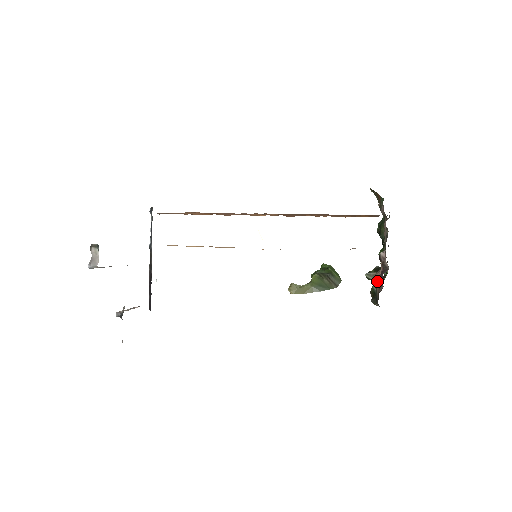
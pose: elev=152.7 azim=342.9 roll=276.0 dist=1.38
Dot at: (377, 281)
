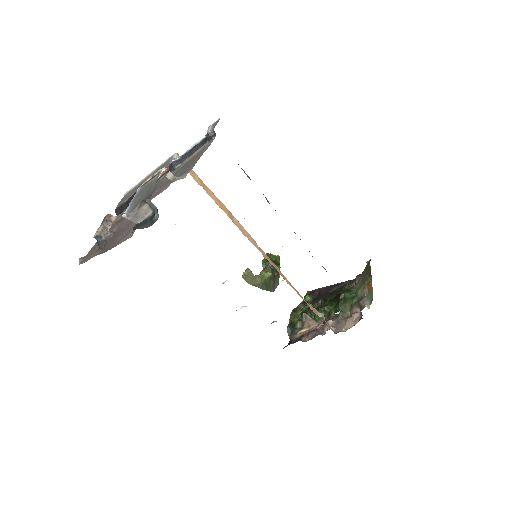
Dot at: (306, 325)
